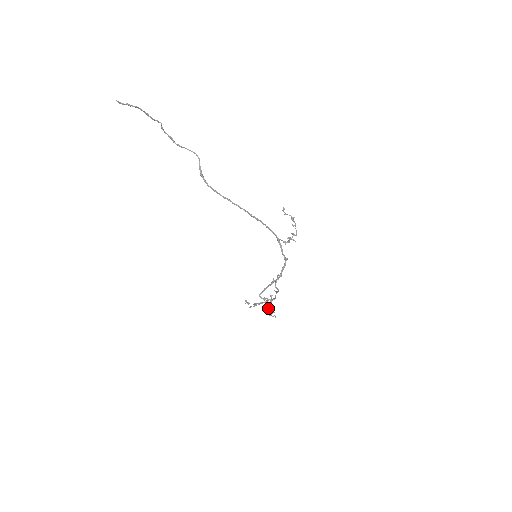
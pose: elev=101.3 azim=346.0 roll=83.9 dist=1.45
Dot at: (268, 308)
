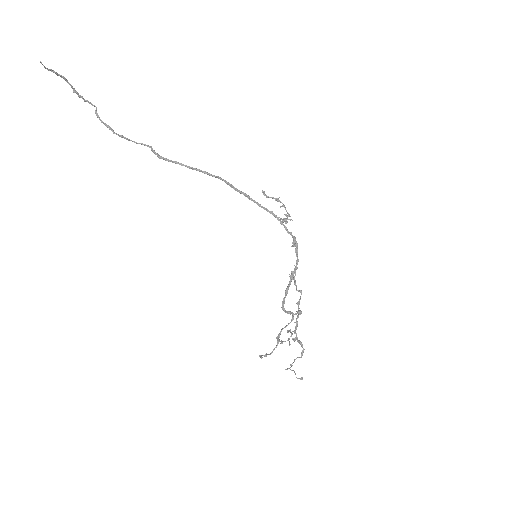
Dot at: (296, 339)
